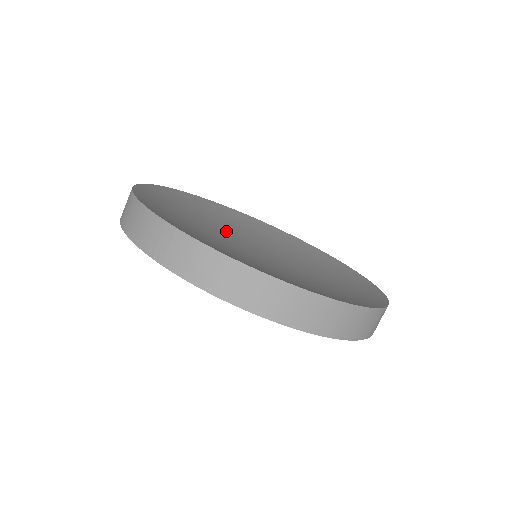
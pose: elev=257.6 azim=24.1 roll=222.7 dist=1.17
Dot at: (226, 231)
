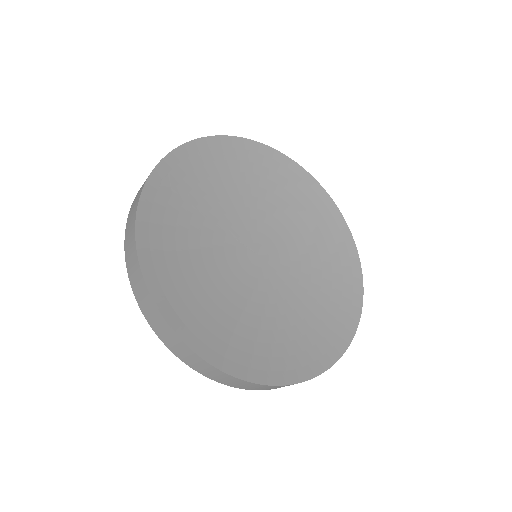
Dot at: (219, 234)
